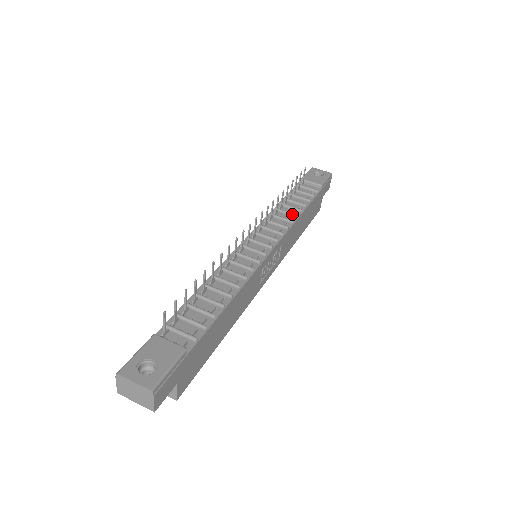
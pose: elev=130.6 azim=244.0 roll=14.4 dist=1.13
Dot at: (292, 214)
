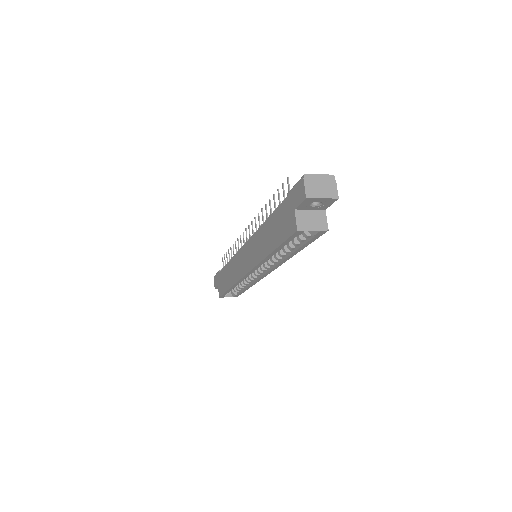
Dot at: occluded
